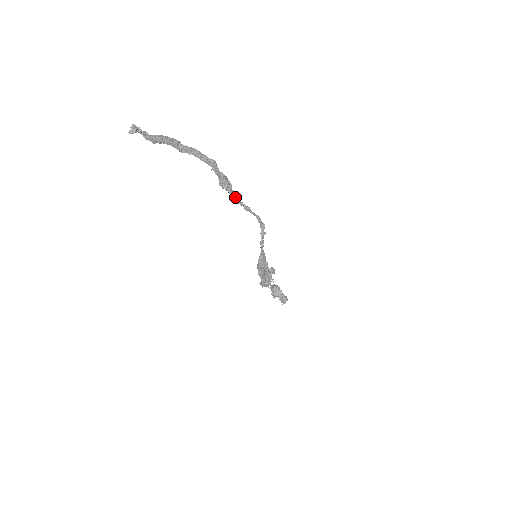
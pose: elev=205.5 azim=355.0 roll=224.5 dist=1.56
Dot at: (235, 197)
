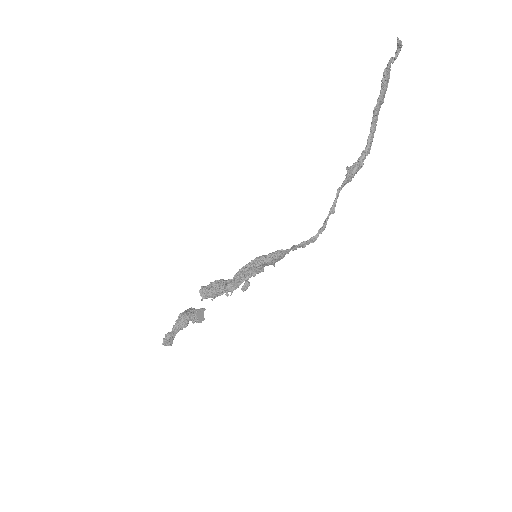
Dot at: occluded
